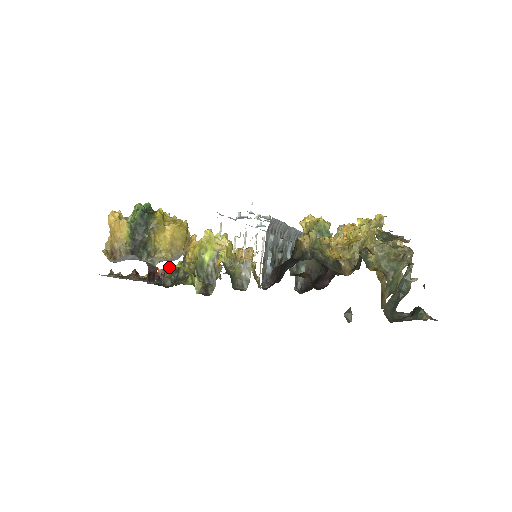
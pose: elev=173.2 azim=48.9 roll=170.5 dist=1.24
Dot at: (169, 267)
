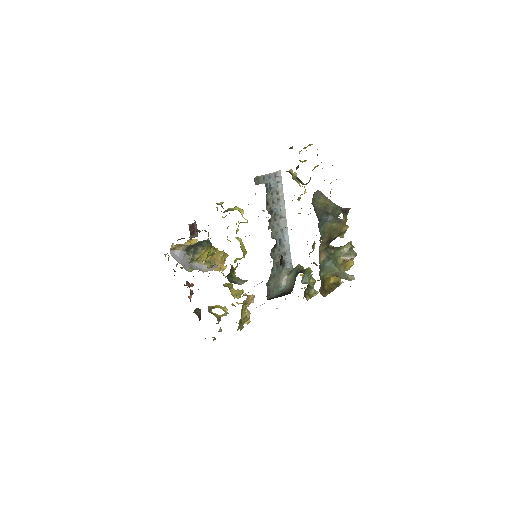
Dot at: occluded
